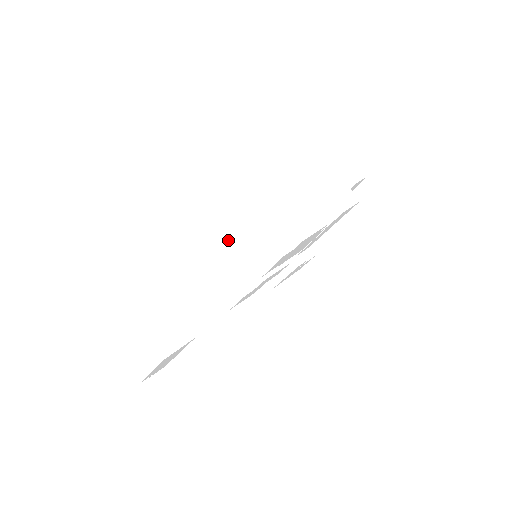
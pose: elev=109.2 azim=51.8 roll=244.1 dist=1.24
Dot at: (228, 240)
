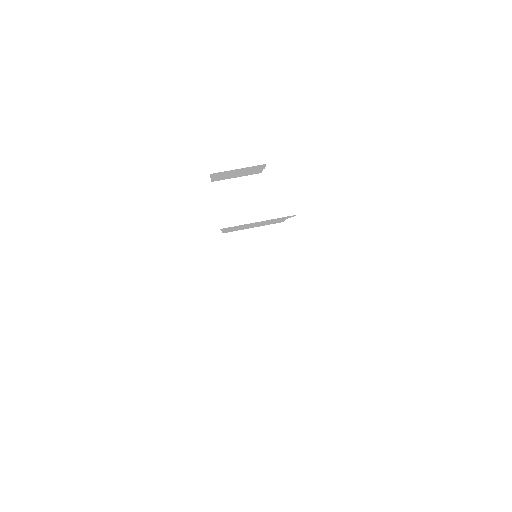
Dot at: occluded
